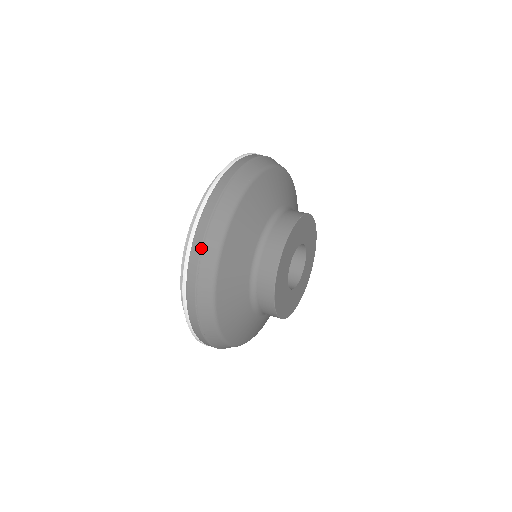
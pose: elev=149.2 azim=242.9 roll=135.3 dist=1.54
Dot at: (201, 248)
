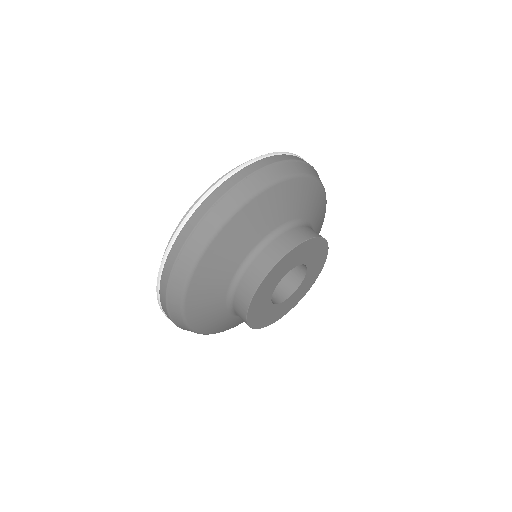
Dot at: (244, 178)
